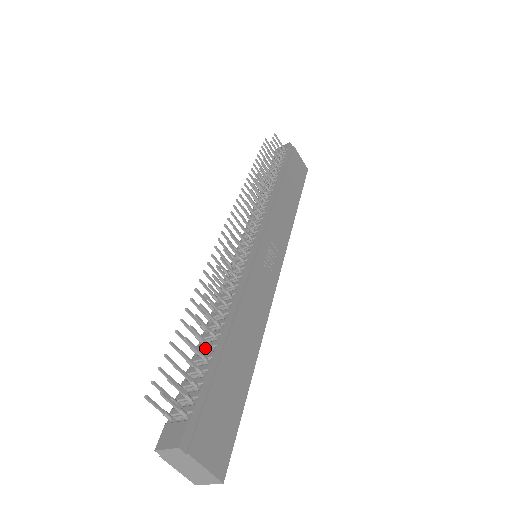
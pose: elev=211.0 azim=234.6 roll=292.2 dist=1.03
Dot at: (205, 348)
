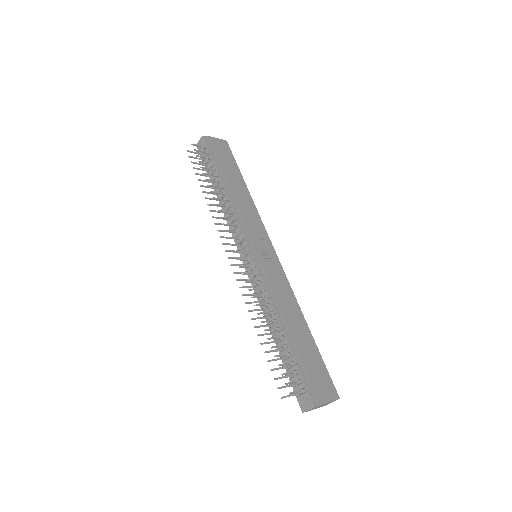
Dot at: occluded
